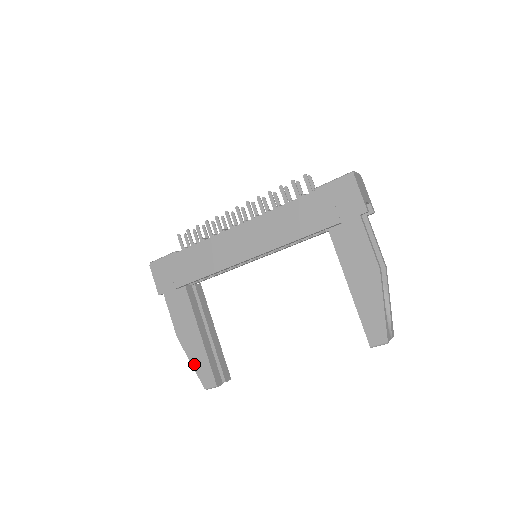
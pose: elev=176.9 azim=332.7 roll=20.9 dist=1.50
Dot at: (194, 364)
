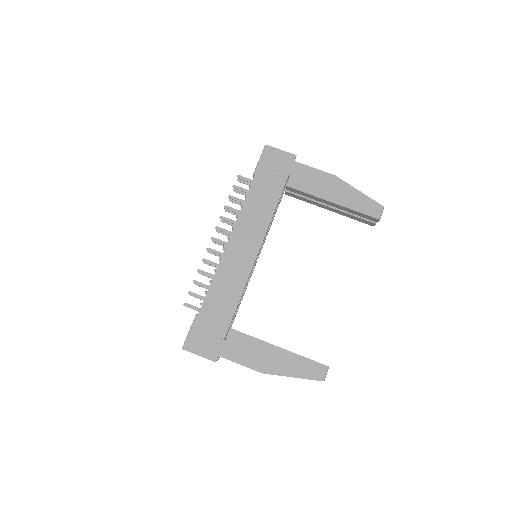
Dot at: (296, 374)
